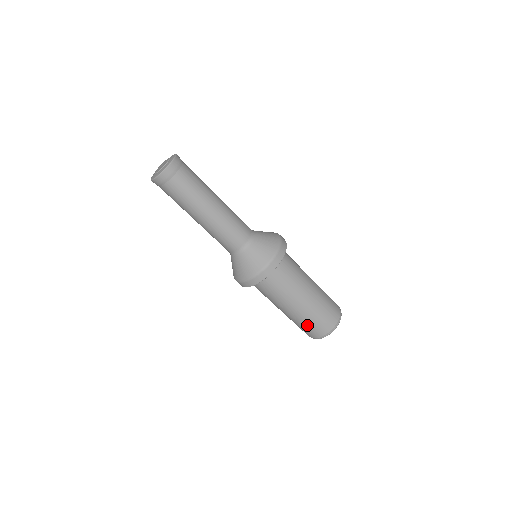
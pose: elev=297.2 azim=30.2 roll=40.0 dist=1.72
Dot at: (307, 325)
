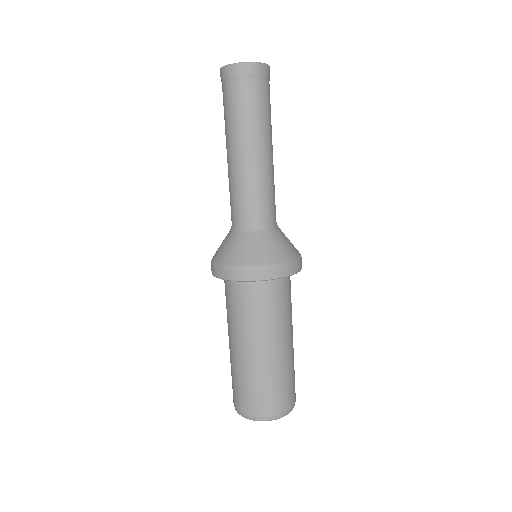
Dot at: (238, 383)
